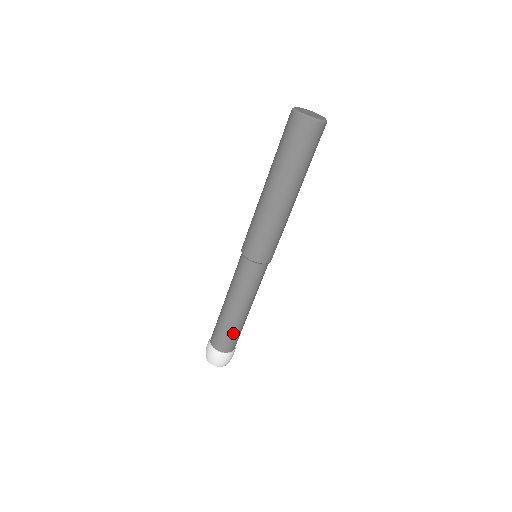
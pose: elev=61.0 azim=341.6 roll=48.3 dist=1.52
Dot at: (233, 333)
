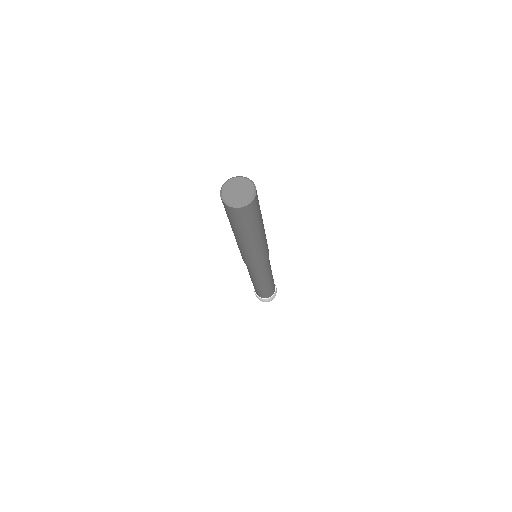
Dot at: (272, 286)
